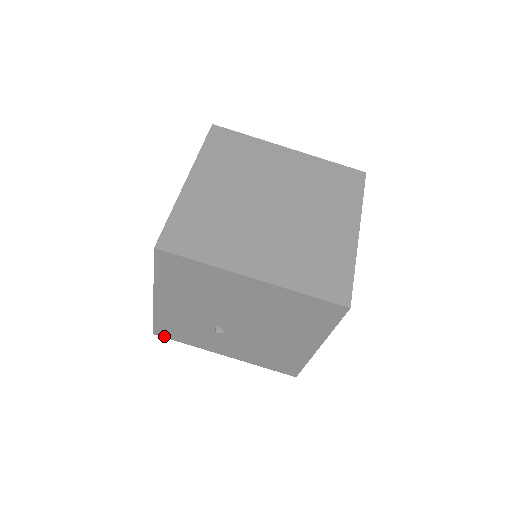
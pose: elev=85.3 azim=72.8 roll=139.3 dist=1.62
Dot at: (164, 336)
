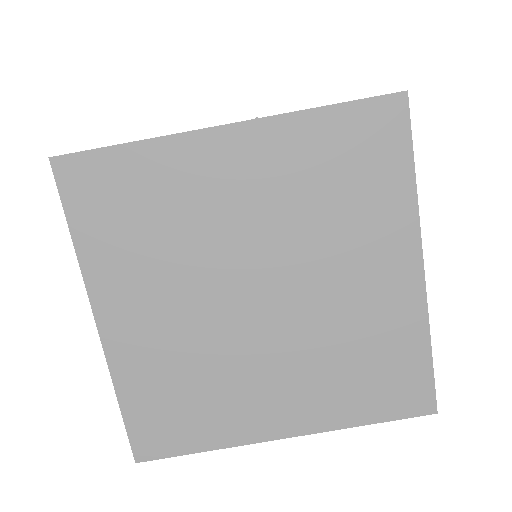
Dot at: occluded
